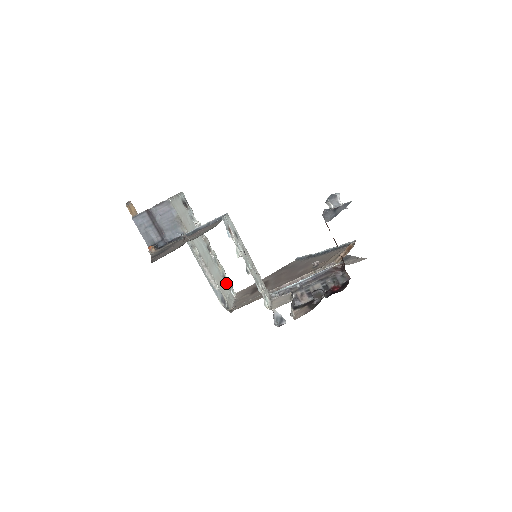
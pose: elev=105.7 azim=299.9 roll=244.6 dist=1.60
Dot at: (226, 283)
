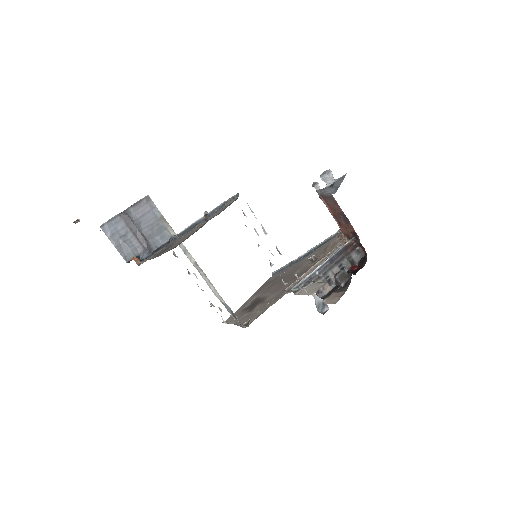
Dot at: occluded
